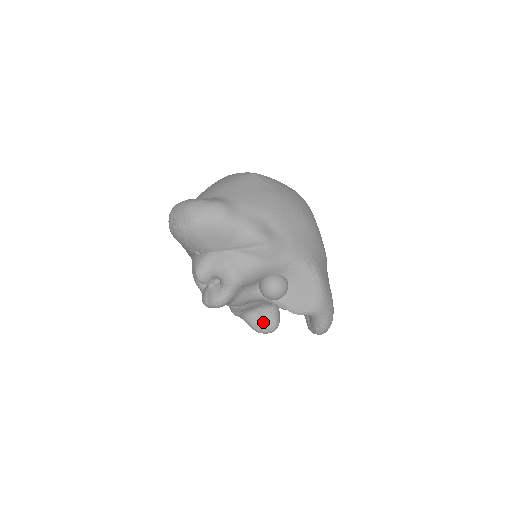
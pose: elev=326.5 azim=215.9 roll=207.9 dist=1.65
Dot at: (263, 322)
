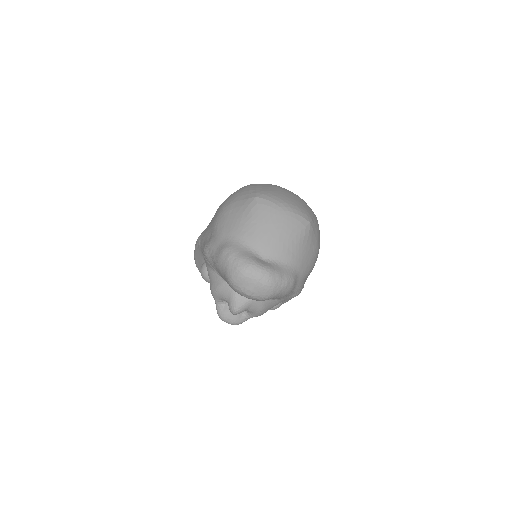
Dot at: occluded
